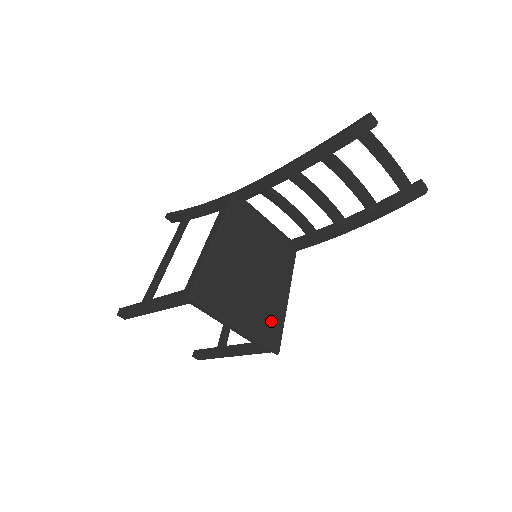
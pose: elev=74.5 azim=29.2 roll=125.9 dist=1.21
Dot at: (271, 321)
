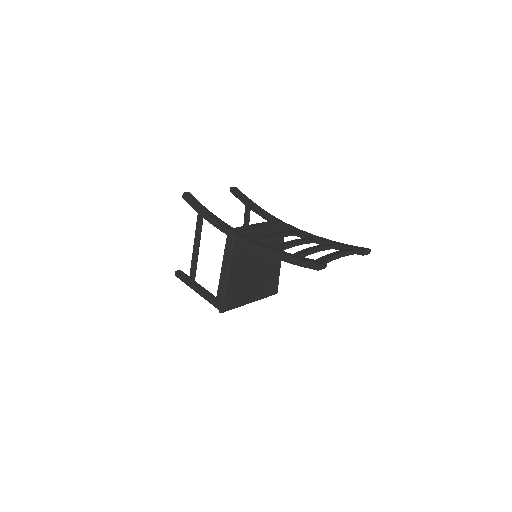
Dot at: (270, 283)
